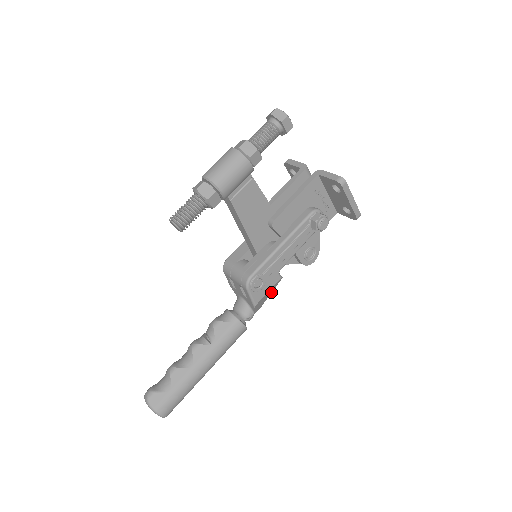
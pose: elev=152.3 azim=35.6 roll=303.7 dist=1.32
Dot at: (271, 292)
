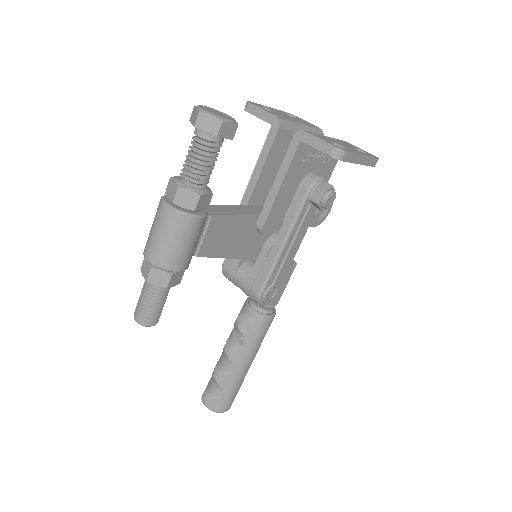
Dot at: occluded
